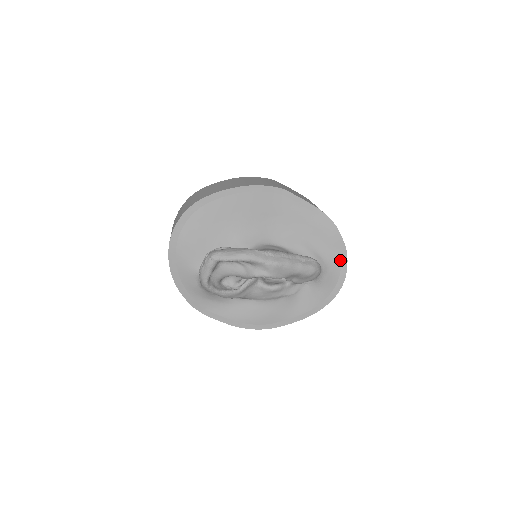
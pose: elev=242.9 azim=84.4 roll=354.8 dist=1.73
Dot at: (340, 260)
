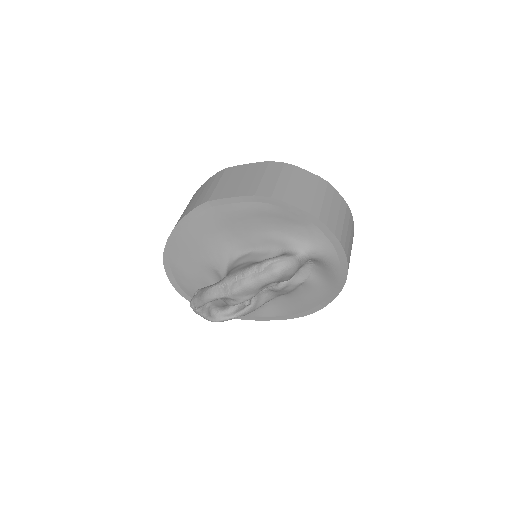
Dot at: (318, 229)
